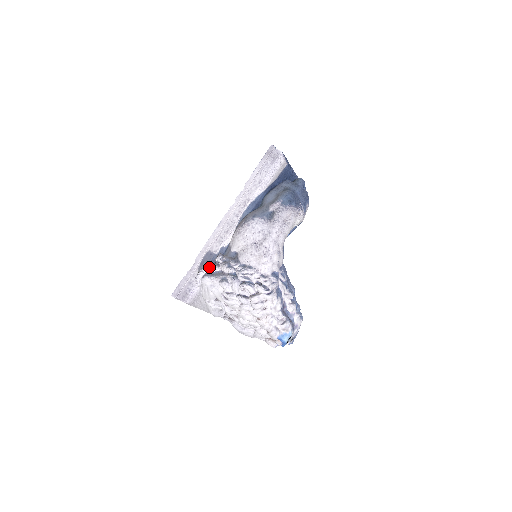
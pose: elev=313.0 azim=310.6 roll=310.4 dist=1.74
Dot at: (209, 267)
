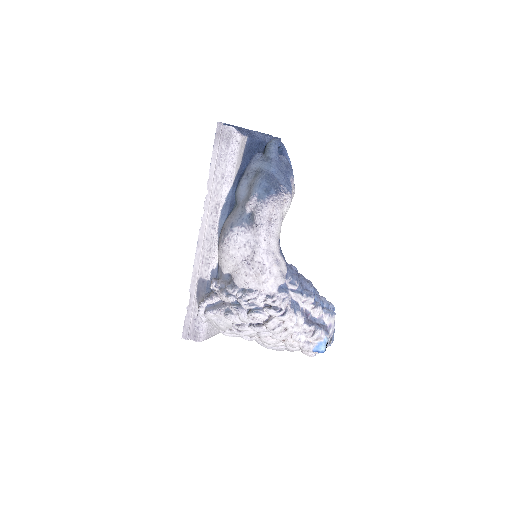
Dot at: (206, 300)
